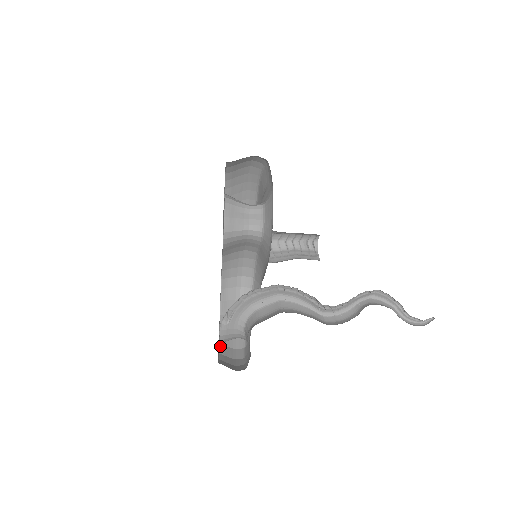
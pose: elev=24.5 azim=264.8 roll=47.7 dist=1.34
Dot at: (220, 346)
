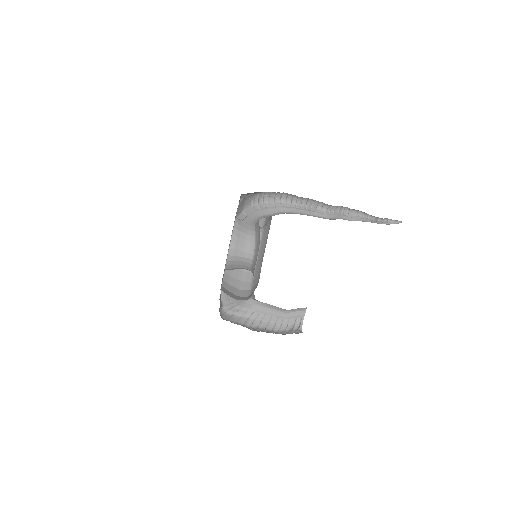
Dot at: occluded
